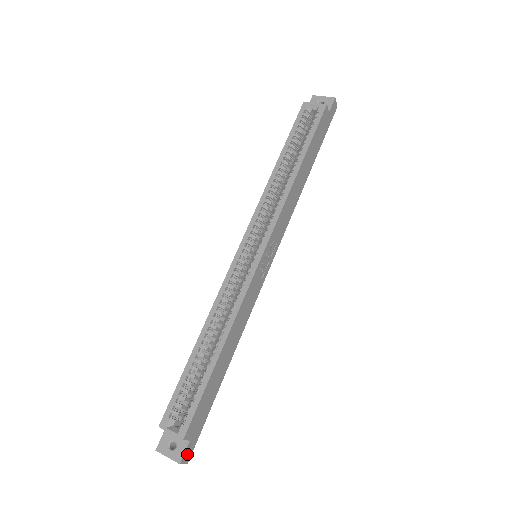
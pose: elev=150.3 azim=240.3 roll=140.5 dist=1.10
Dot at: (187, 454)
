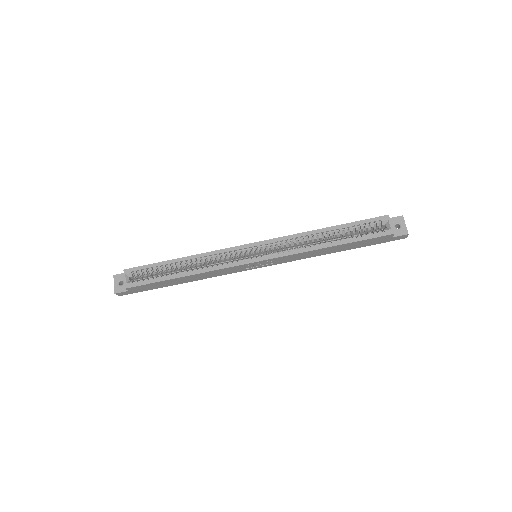
Dot at: (122, 293)
